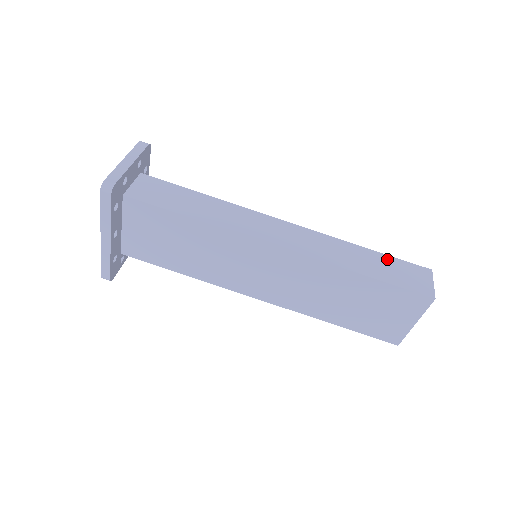
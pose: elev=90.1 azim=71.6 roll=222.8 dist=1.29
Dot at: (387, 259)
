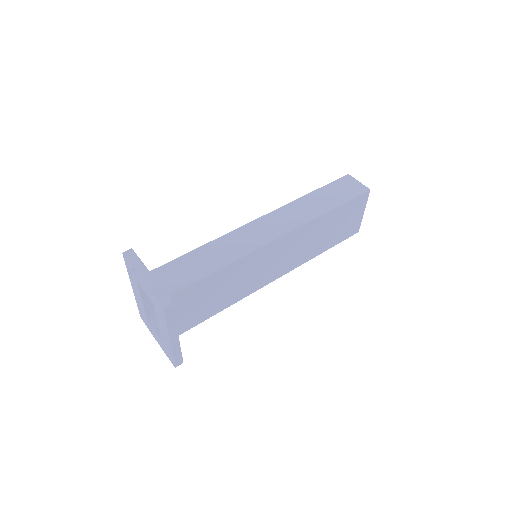
Dot at: (326, 189)
